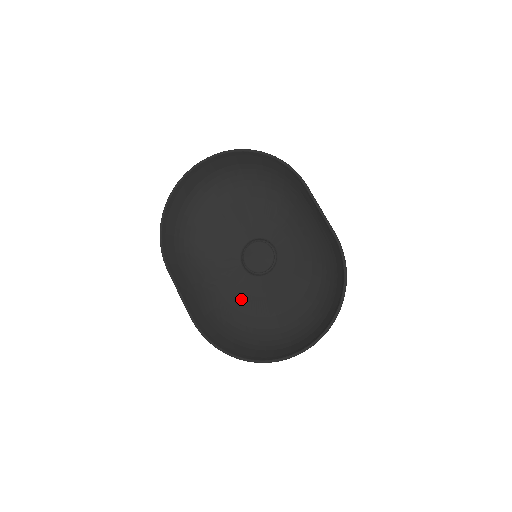
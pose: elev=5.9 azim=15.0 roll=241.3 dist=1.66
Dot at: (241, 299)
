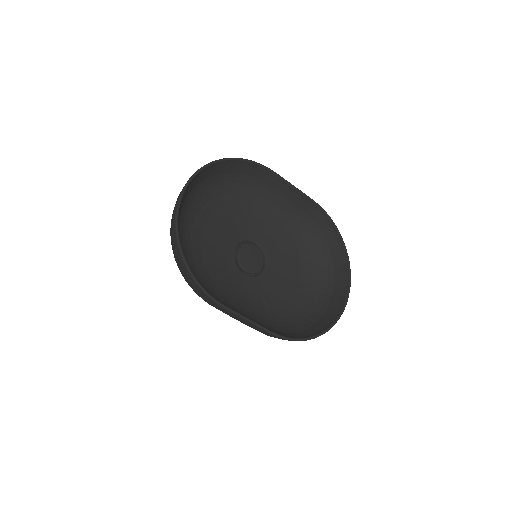
Dot at: (265, 300)
